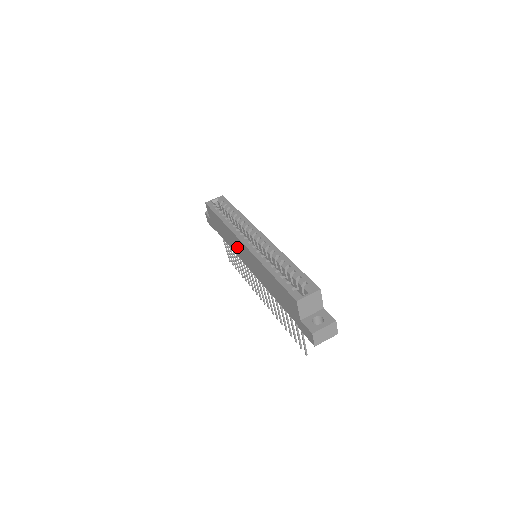
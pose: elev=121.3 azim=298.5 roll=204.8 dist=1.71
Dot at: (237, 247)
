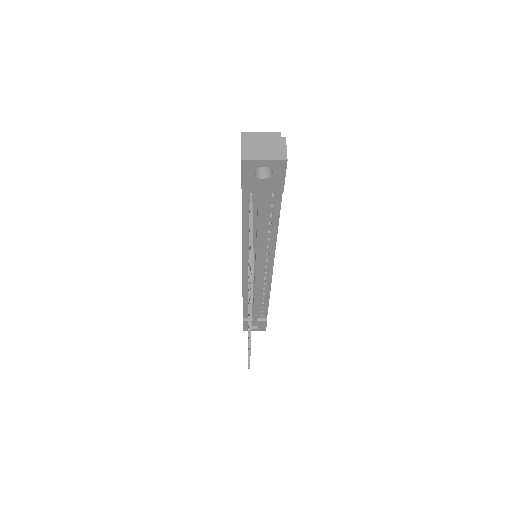
Dot at: occluded
